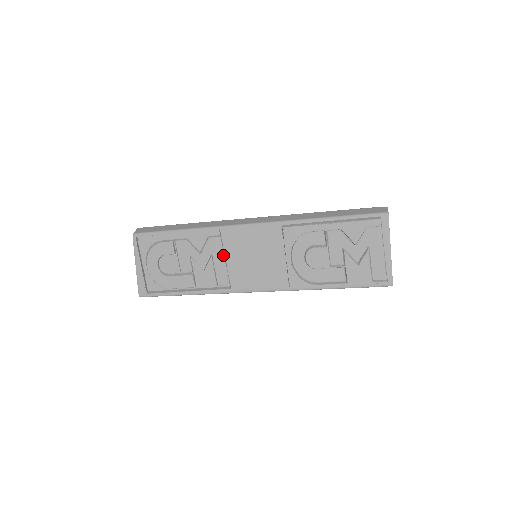
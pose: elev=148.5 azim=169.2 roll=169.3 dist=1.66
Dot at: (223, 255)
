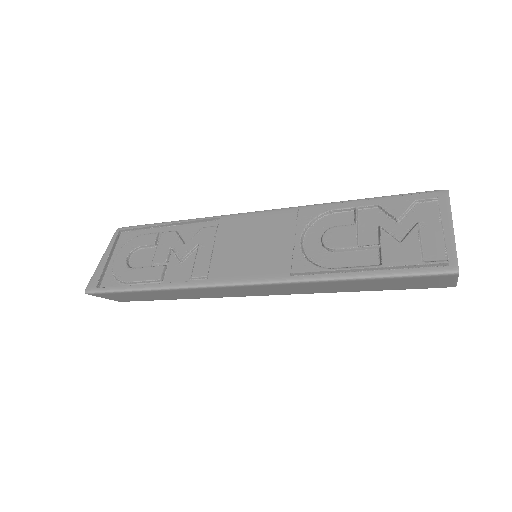
Dot at: (212, 244)
